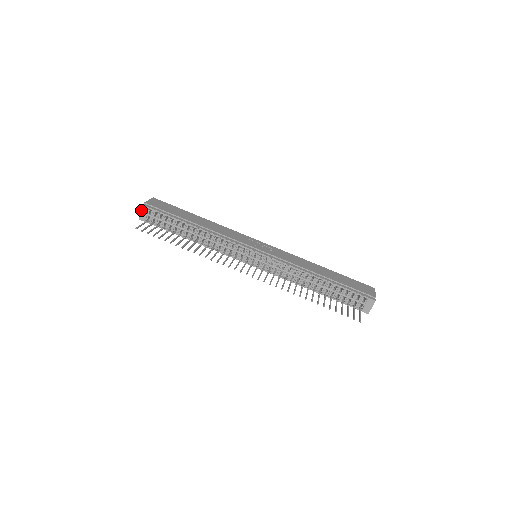
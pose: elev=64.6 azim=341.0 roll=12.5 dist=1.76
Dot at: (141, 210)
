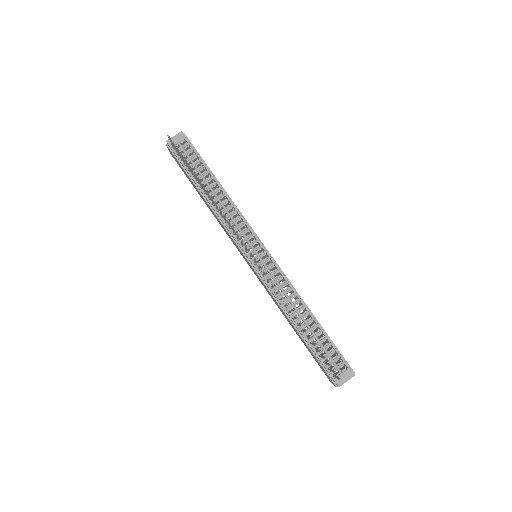
Dot at: (176, 135)
